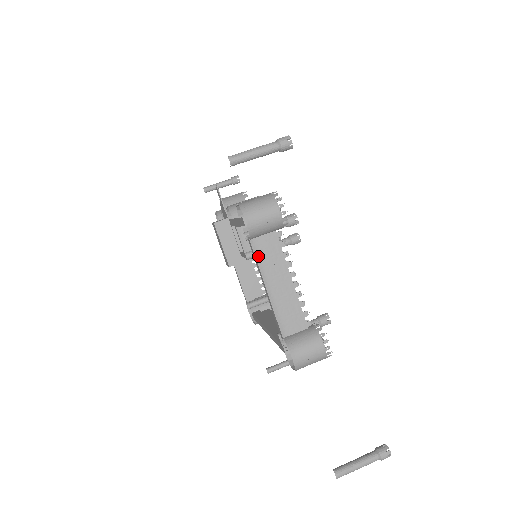
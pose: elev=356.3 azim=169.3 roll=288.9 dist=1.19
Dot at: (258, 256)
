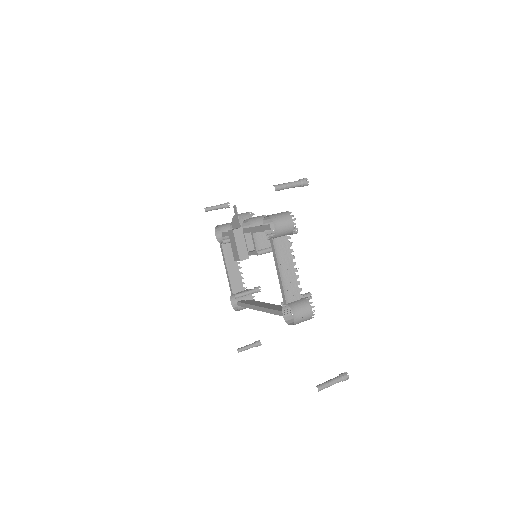
Dot at: (276, 250)
